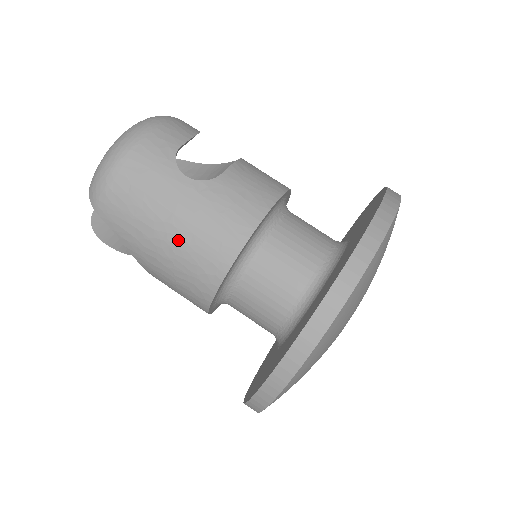
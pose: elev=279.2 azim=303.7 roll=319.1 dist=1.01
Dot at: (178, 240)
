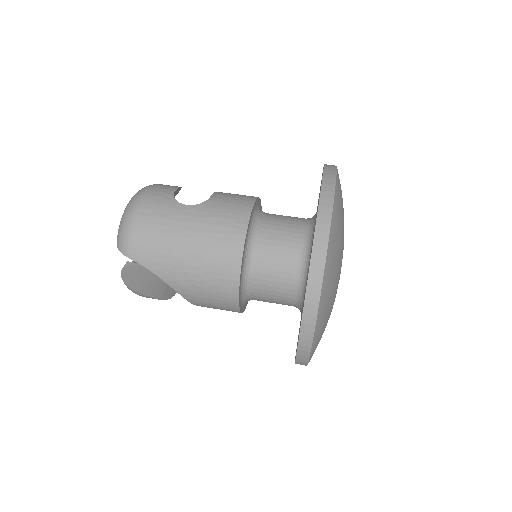
Dot at: (198, 247)
